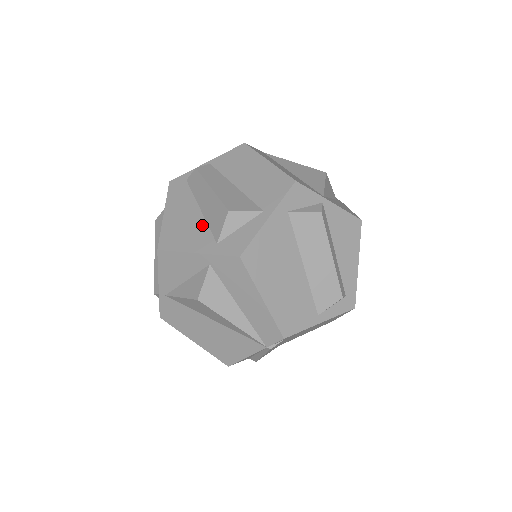
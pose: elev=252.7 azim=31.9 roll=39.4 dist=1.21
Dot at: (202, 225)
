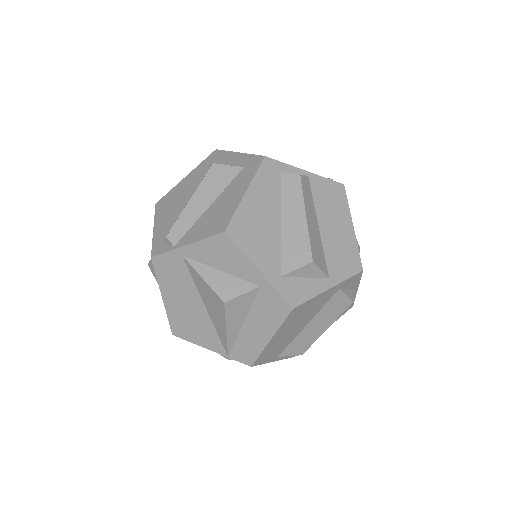
Dot at: (276, 243)
